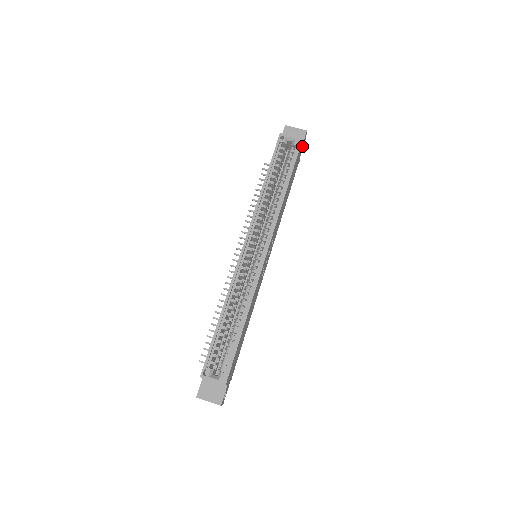
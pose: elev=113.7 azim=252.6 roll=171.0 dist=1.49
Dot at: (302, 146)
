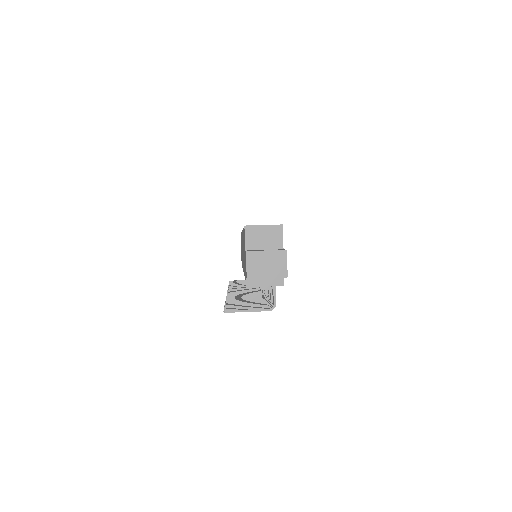
Dot at: occluded
